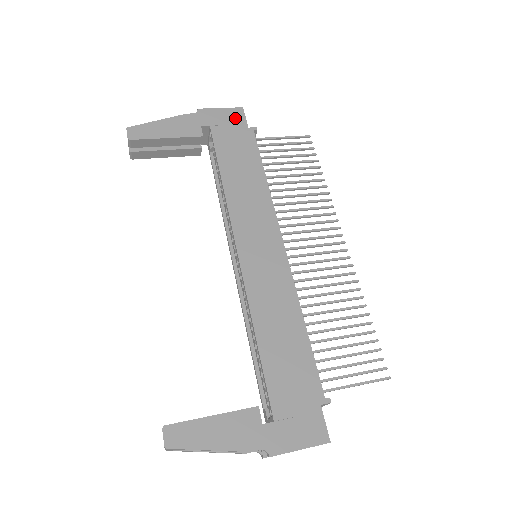
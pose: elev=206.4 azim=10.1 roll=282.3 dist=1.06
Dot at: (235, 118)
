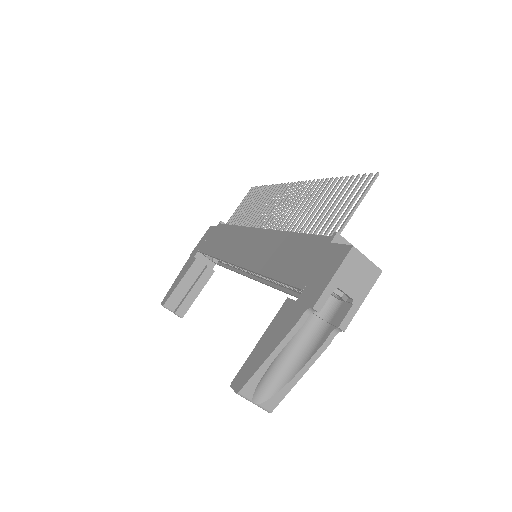
Dot at: (208, 233)
